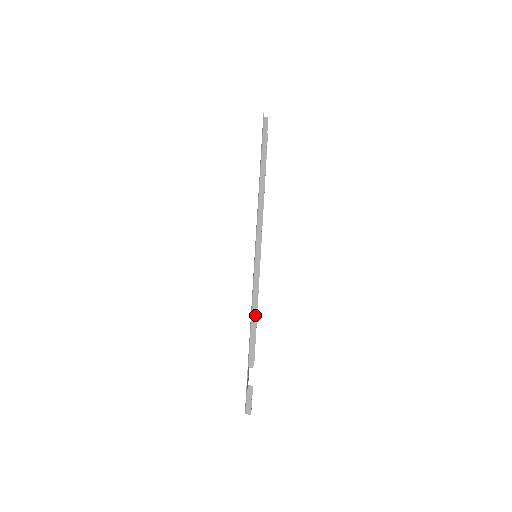
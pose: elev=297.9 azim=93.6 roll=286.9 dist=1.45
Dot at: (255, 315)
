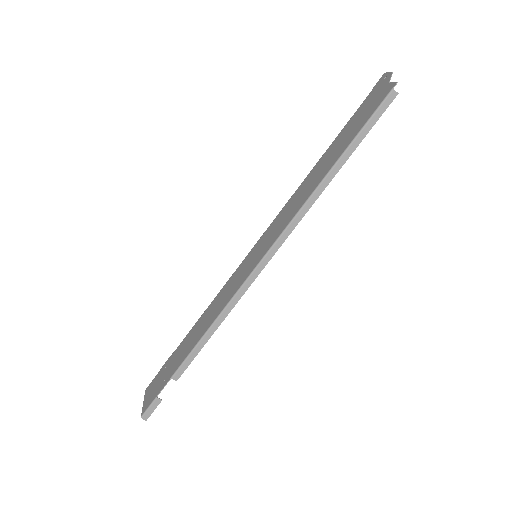
Dot at: (213, 332)
